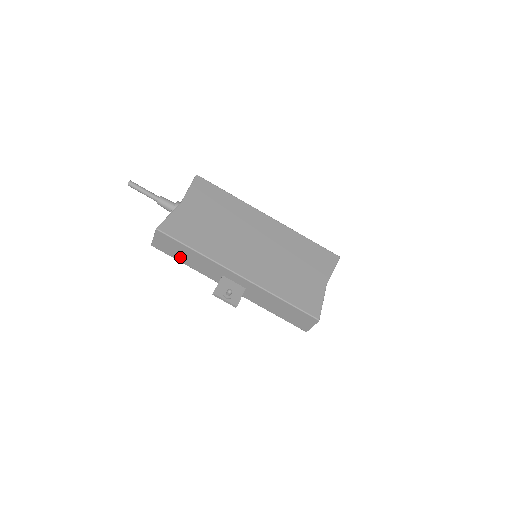
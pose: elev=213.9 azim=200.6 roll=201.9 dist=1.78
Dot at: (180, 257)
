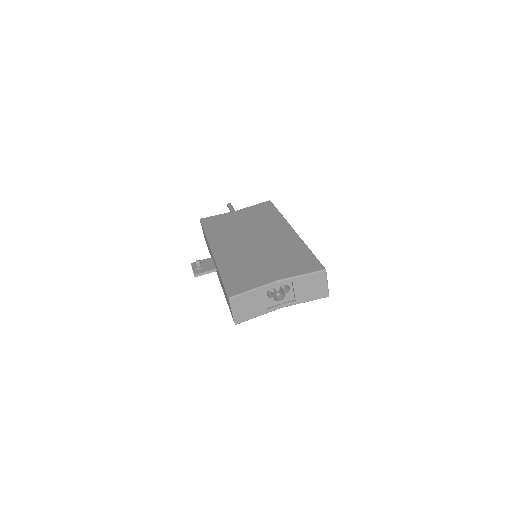
Dot at: occluded
